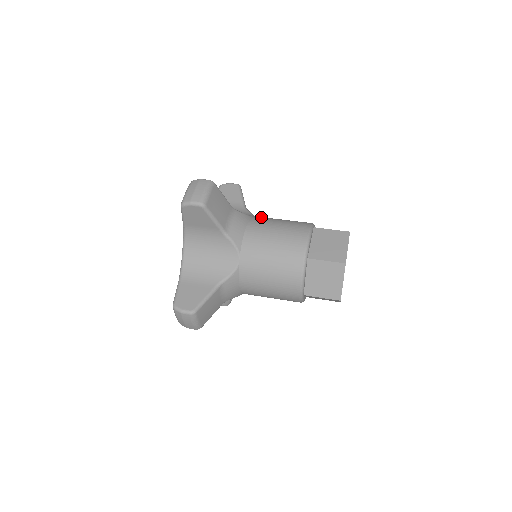
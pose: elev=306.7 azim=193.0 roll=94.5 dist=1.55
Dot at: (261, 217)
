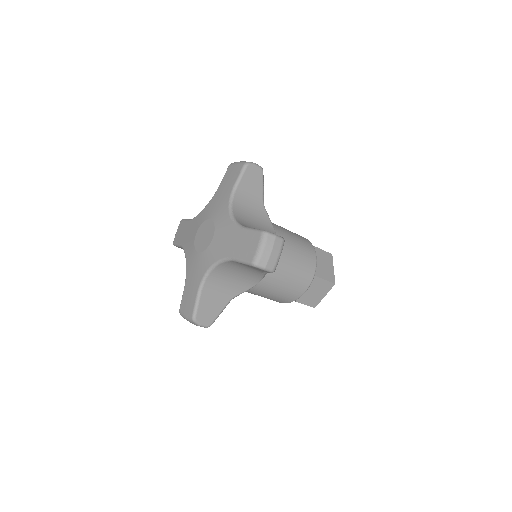
Dot at: occluded
